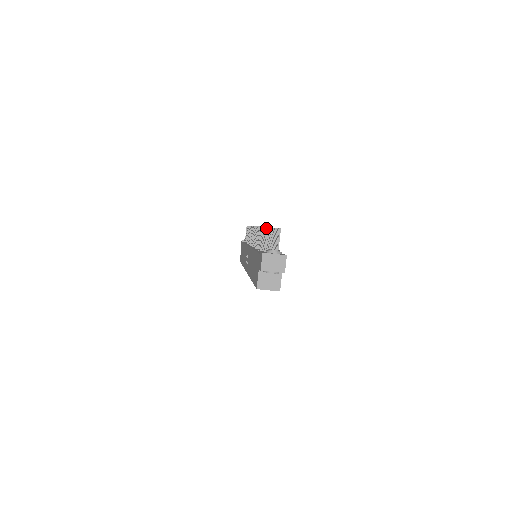
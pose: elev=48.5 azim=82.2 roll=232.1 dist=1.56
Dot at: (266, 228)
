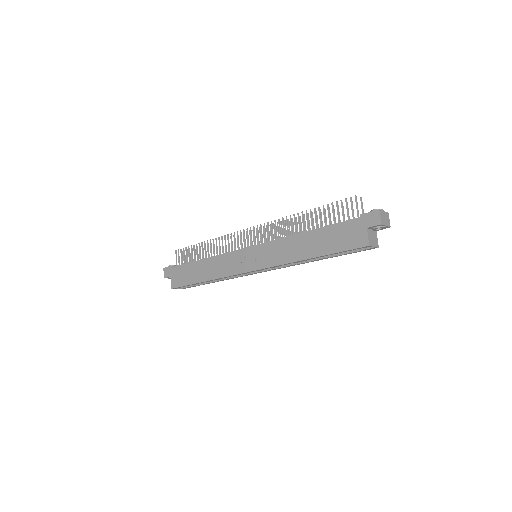
Dot at: (351, 198)
